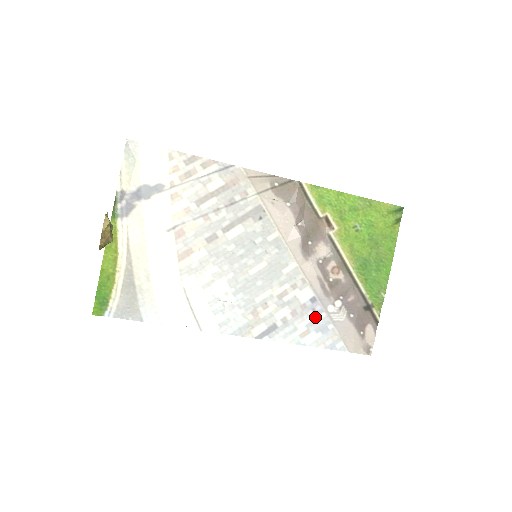
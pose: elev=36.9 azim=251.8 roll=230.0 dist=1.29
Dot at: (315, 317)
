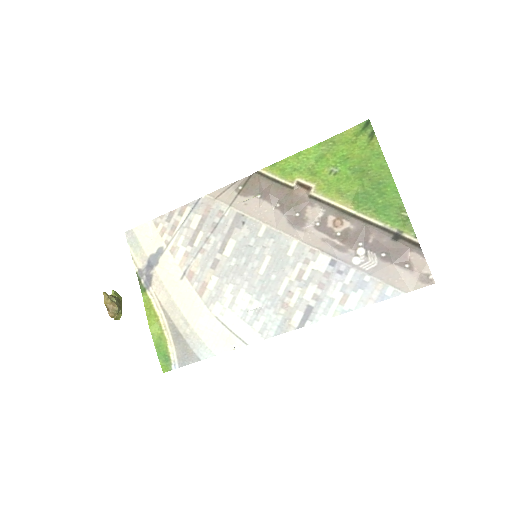
Dot at: (345, 278)
